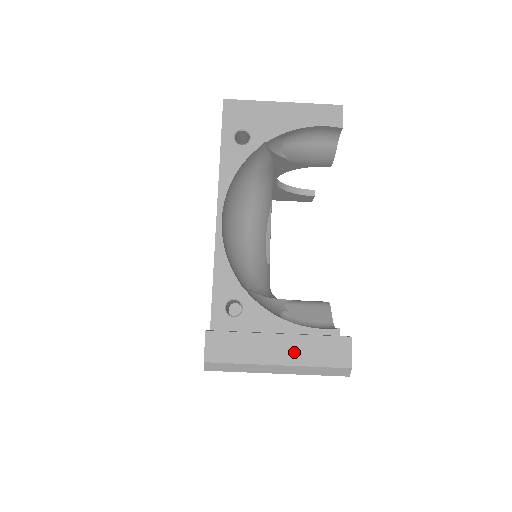
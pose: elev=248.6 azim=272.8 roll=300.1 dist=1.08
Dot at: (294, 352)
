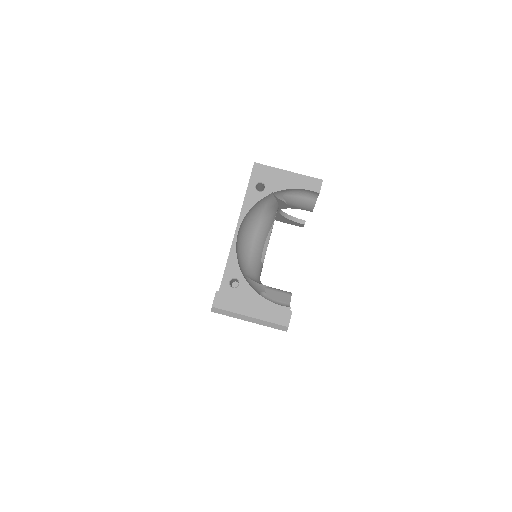
Dot at: (260, 312)
